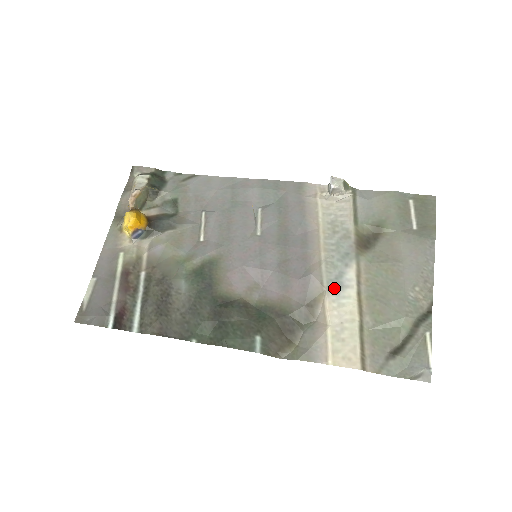
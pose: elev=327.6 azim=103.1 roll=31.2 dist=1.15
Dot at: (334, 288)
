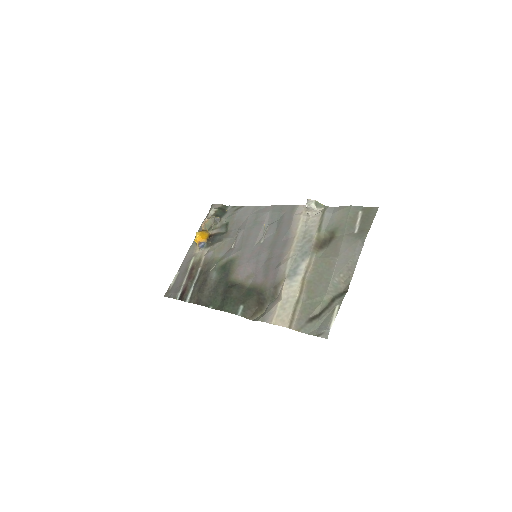
Dot at: (291, 275)
